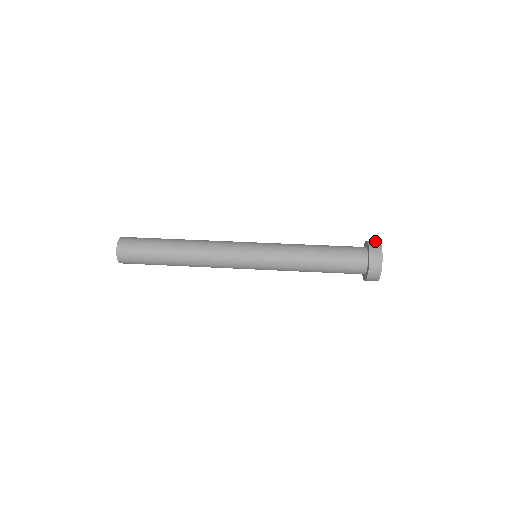
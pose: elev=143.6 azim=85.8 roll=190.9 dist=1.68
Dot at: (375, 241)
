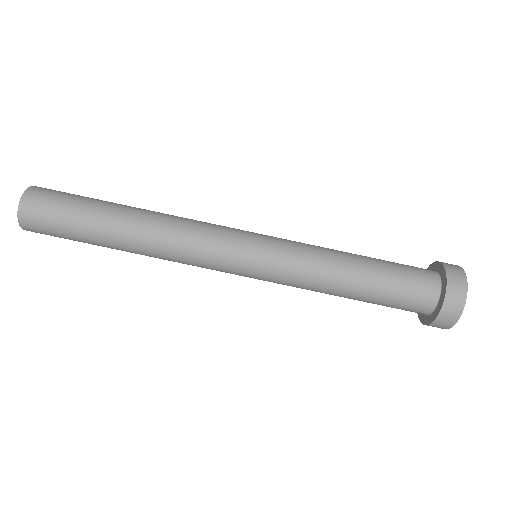
Dot at: (460, 285)
